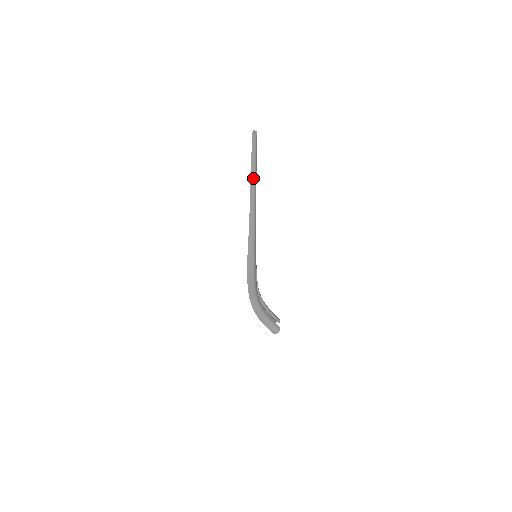
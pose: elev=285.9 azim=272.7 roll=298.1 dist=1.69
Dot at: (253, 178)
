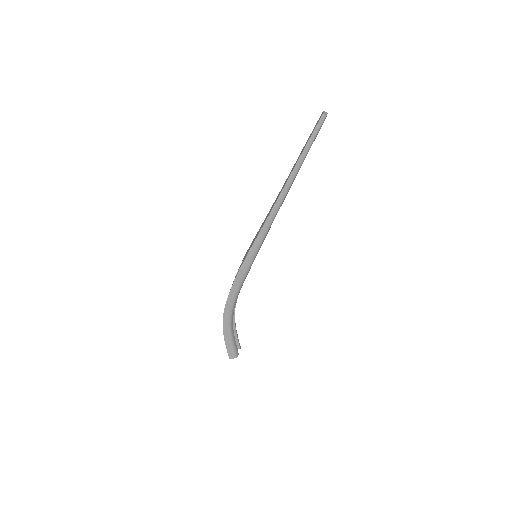
Dot at: (300, 161)
